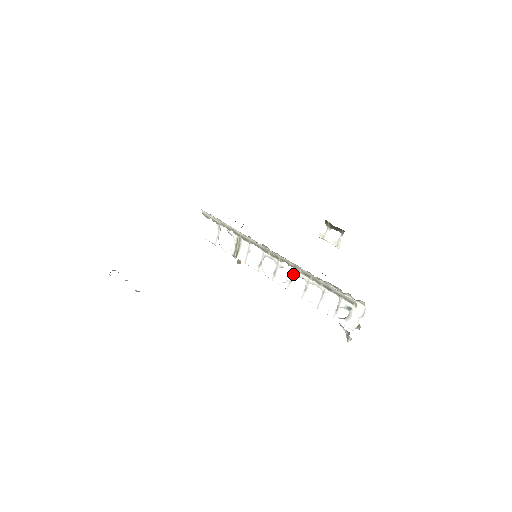
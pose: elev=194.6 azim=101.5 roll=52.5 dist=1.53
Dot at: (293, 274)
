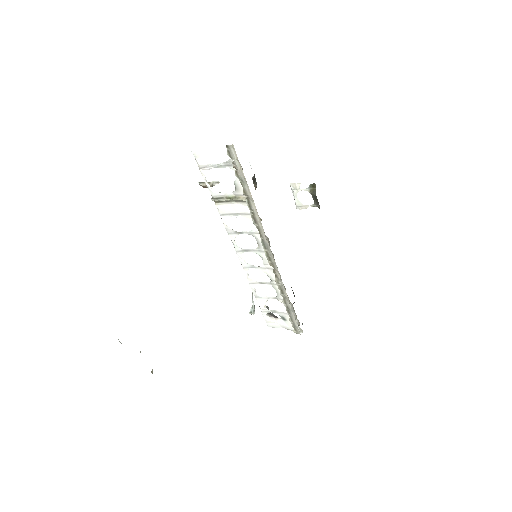
Dot at: (265, 269)
